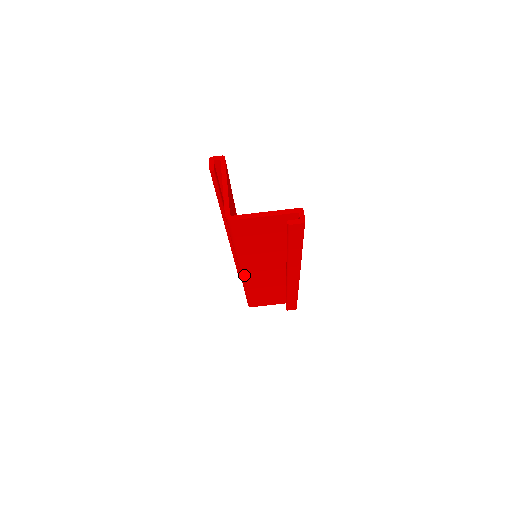
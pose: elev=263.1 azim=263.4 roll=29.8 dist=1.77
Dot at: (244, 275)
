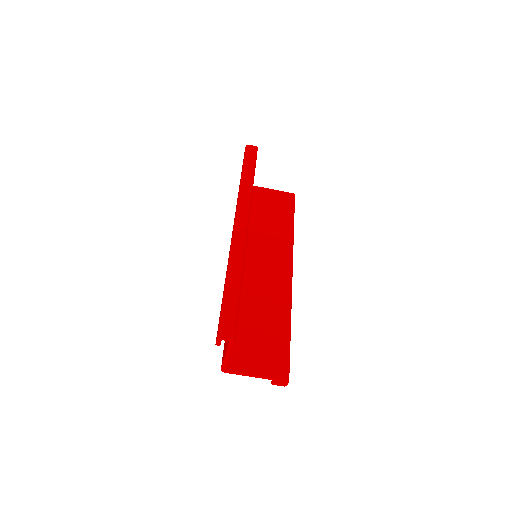
Dot at: occluded
